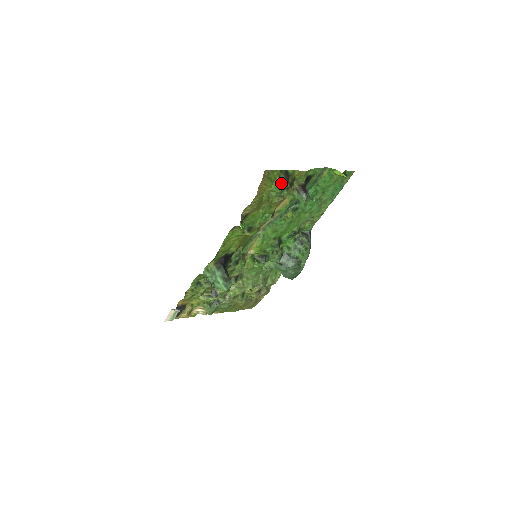
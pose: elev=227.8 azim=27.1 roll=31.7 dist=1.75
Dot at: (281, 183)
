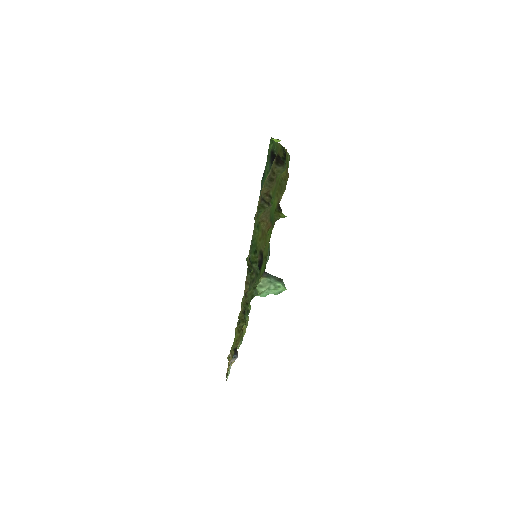
Dot at: (289, 158)
